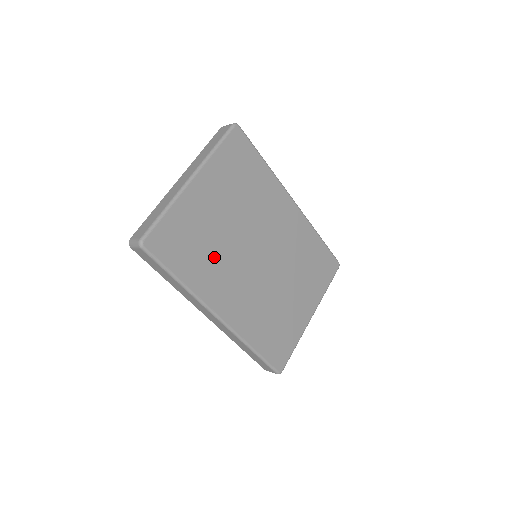
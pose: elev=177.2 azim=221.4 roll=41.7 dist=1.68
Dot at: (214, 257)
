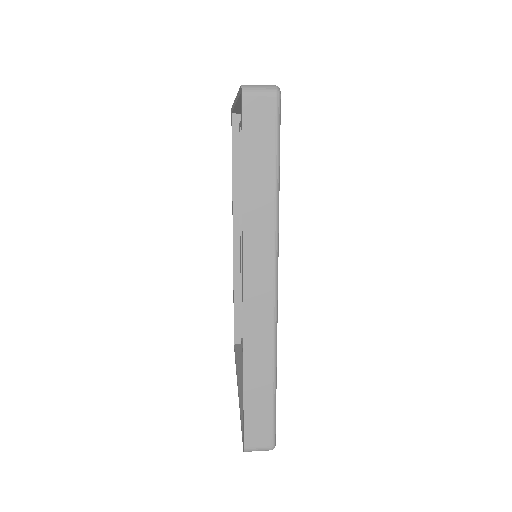
Dot at: occluded
